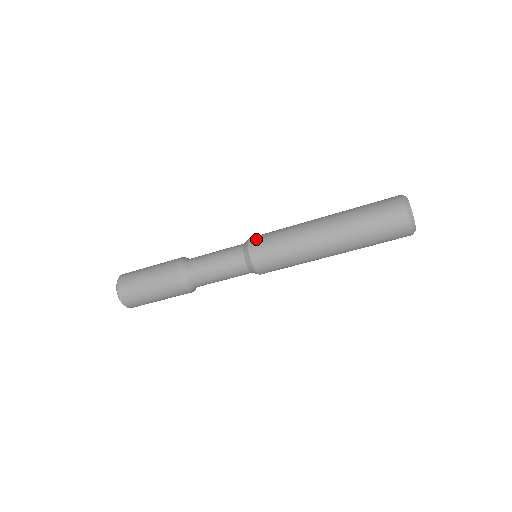
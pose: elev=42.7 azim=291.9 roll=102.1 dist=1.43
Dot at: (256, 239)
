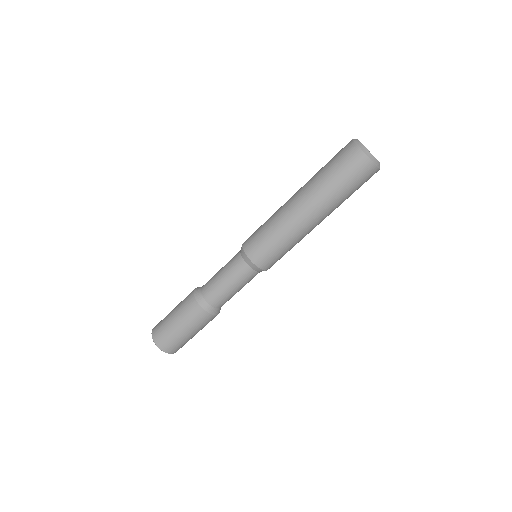
Dot at: occluded
